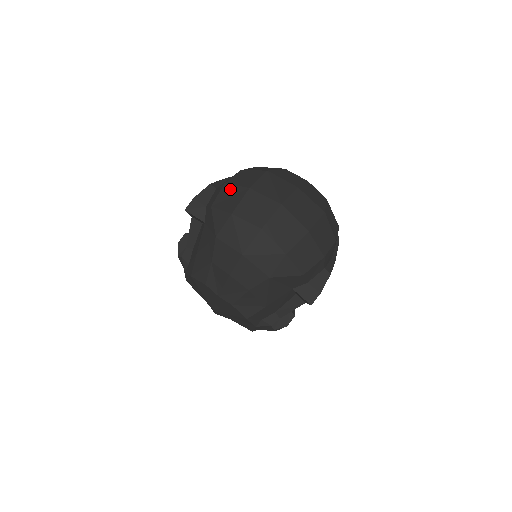
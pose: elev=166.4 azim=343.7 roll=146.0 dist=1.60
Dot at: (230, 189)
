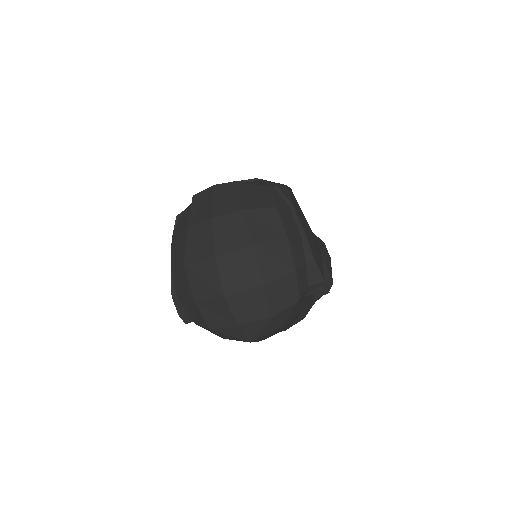
Dot at: (186, 305)
